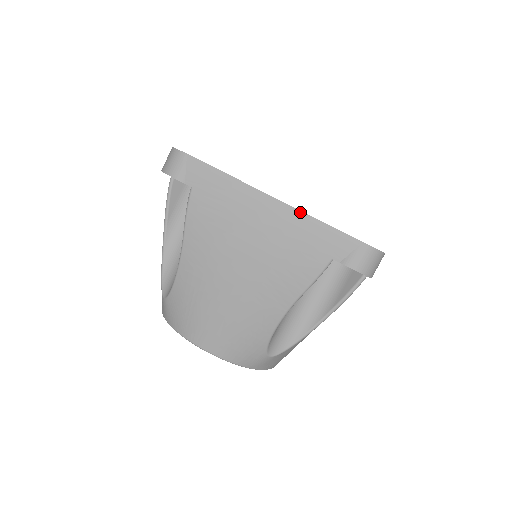
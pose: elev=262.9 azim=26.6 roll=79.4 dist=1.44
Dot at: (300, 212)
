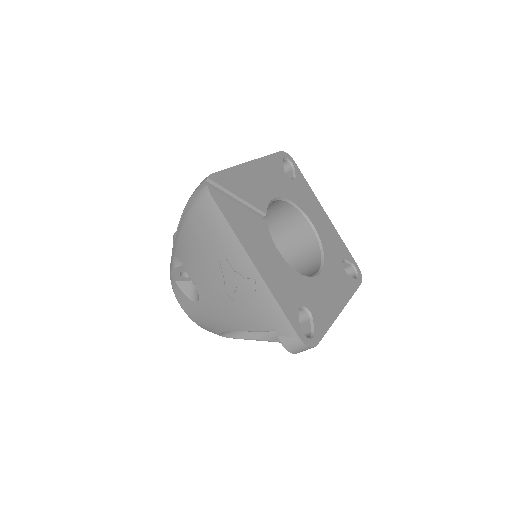
Dot at: occluded
